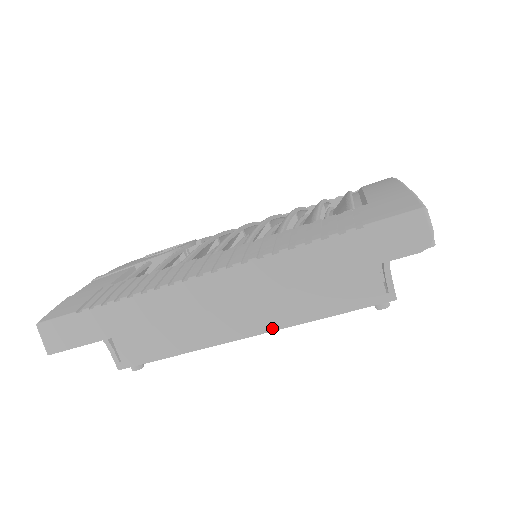
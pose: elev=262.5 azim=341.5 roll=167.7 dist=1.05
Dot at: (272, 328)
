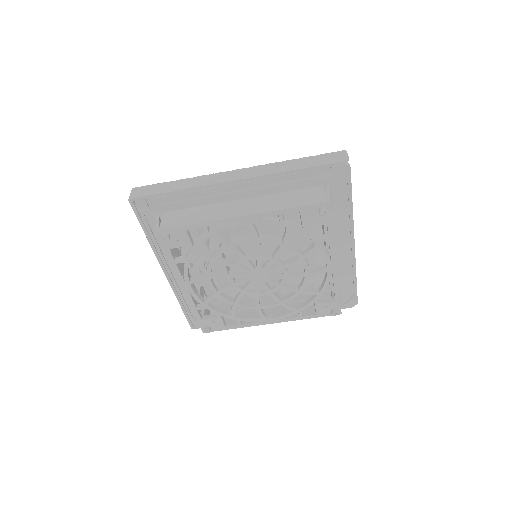
Dot at: (258, 212)
